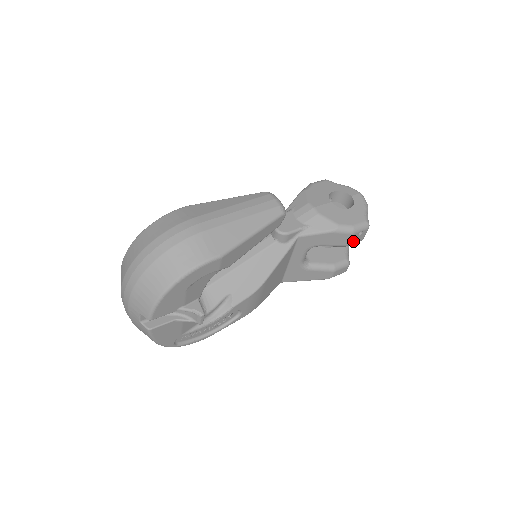
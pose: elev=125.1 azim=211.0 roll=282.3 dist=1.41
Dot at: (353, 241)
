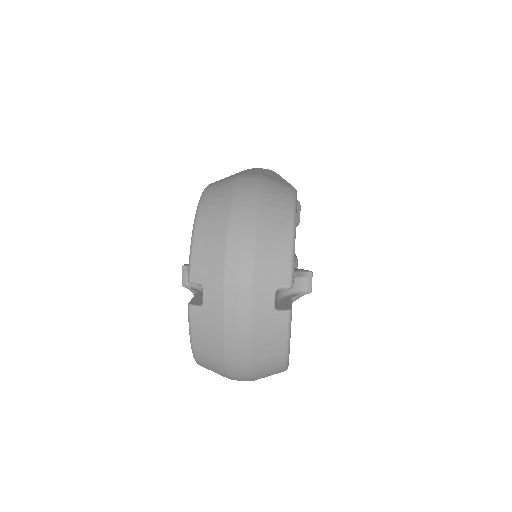
Dot at: occluded
